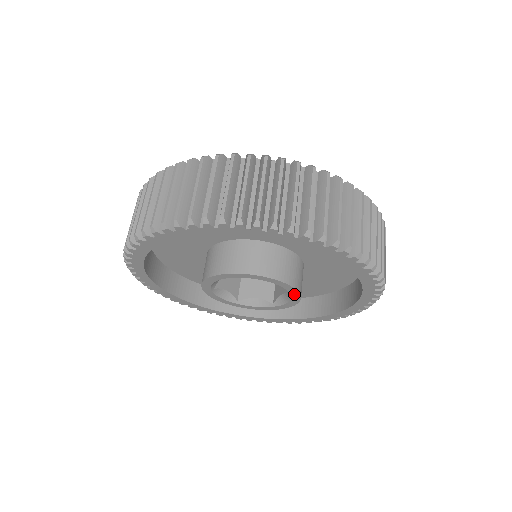
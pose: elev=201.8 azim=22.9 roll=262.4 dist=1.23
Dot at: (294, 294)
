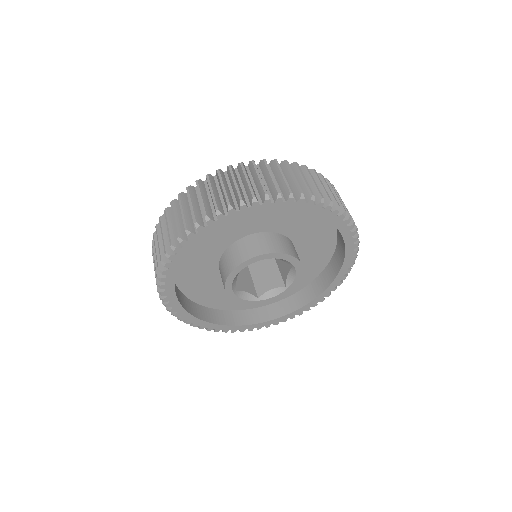
Dot at: (292, 286)
